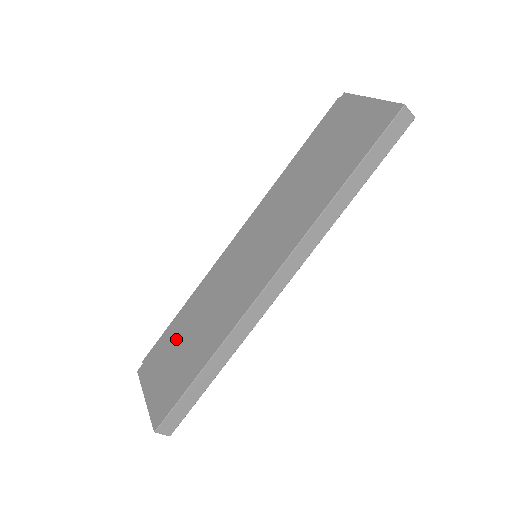
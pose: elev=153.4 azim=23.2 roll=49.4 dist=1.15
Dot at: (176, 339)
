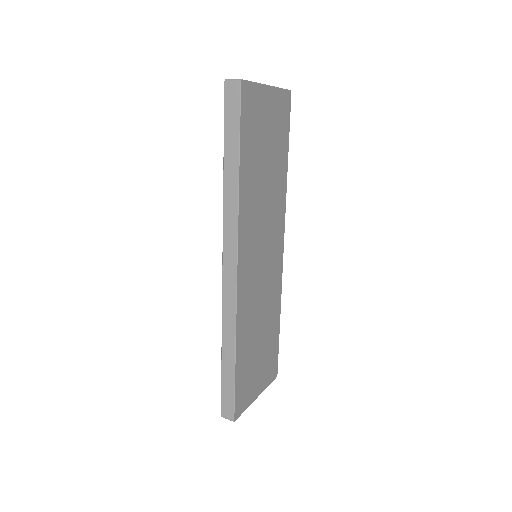
Dot at: occluded
